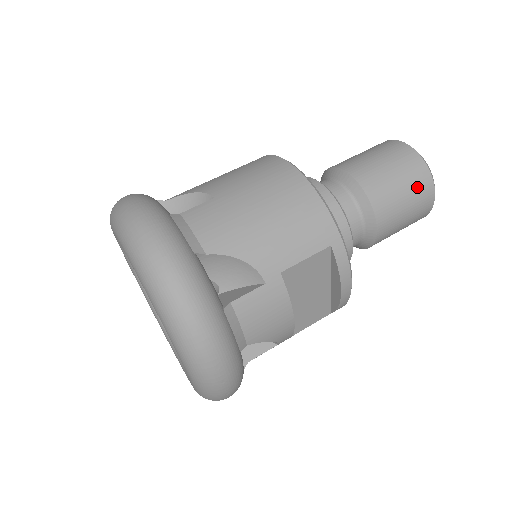
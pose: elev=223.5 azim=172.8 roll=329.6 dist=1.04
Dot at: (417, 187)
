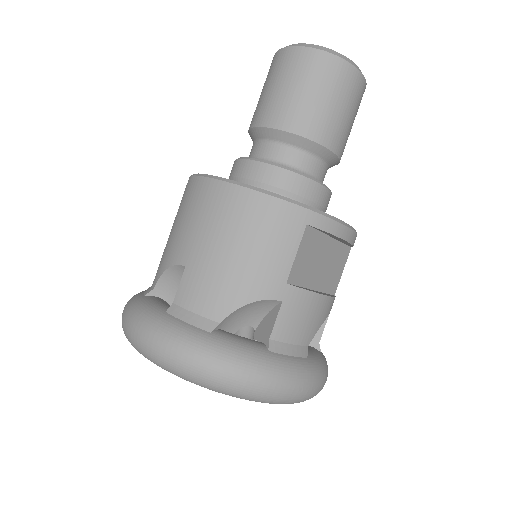
Dot at: (337, 82)
